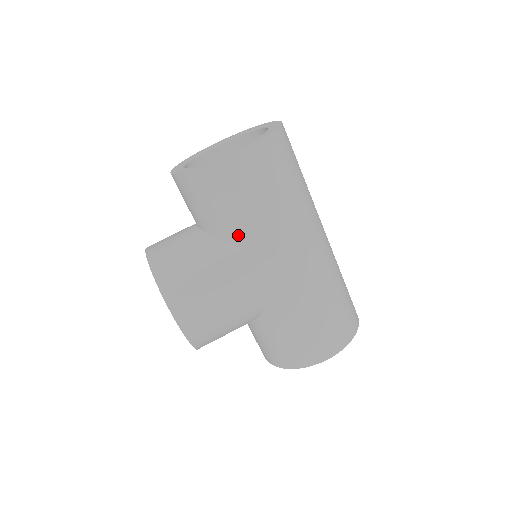
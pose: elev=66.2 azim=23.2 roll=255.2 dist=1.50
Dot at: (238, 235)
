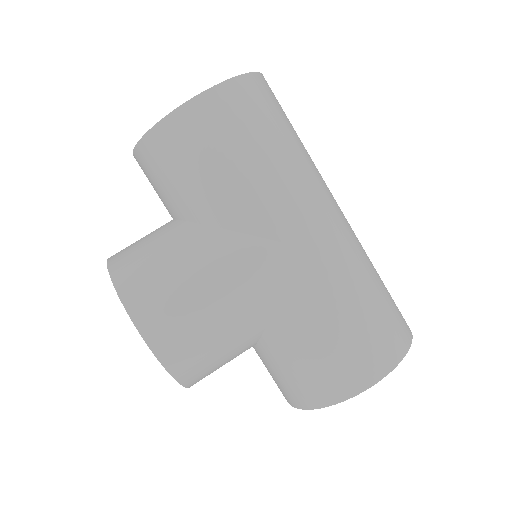
Dot at: (217, 208)
